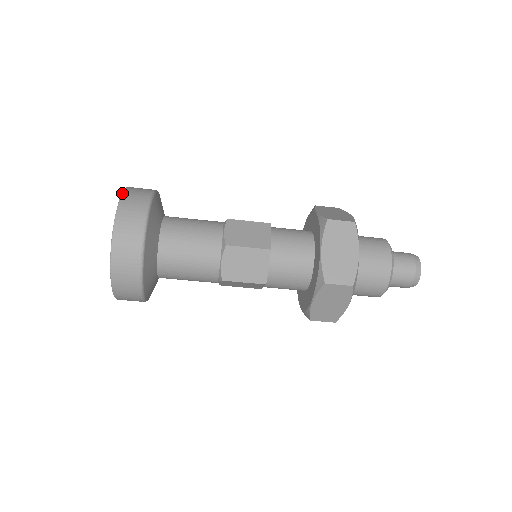
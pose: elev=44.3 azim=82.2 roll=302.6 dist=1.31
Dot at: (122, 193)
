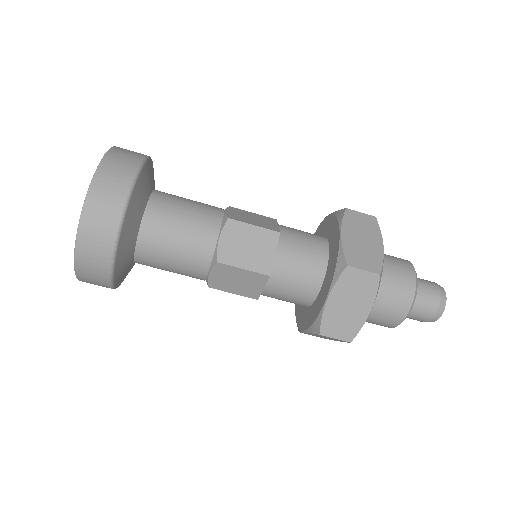
Dot at: (92, 179)
